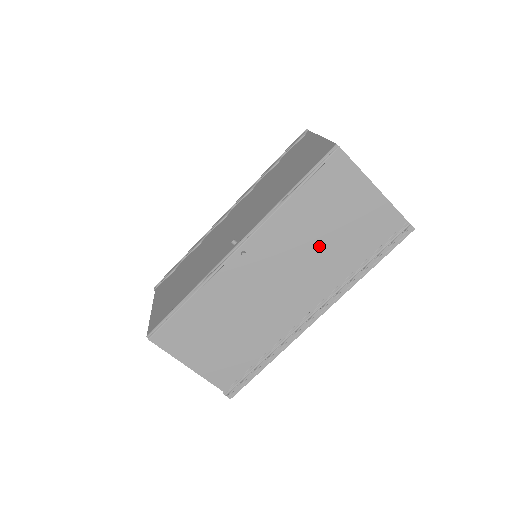
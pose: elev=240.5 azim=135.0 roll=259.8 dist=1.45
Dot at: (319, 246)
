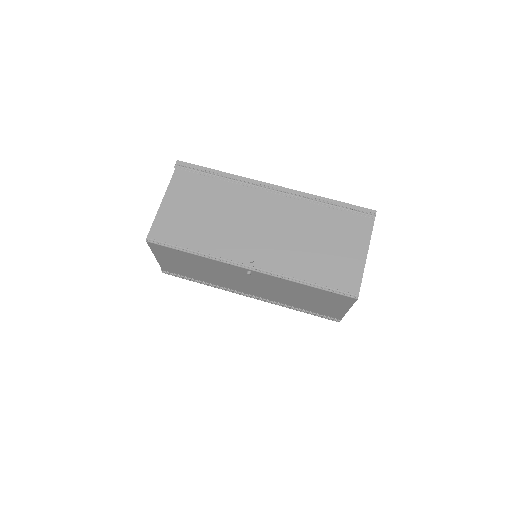
Dot at: (290, 295)
